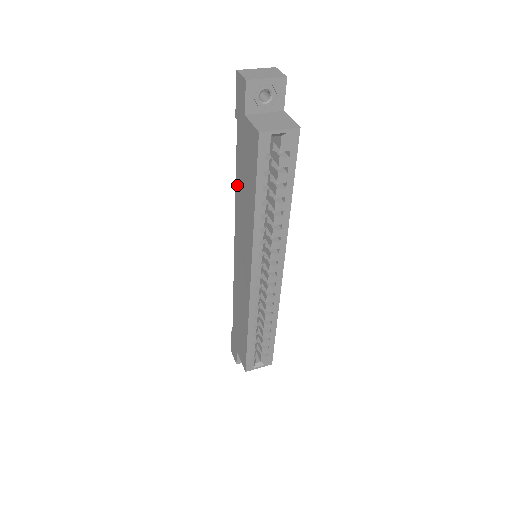
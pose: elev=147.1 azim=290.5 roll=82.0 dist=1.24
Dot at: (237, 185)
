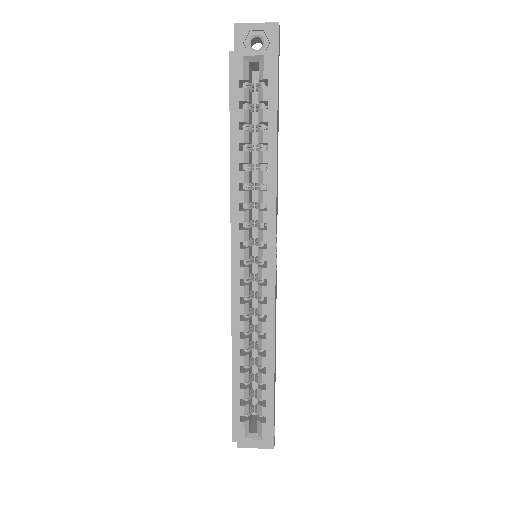
Dot at: occluded
